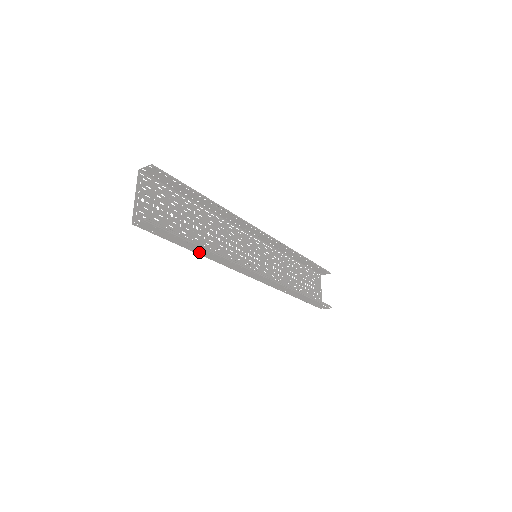
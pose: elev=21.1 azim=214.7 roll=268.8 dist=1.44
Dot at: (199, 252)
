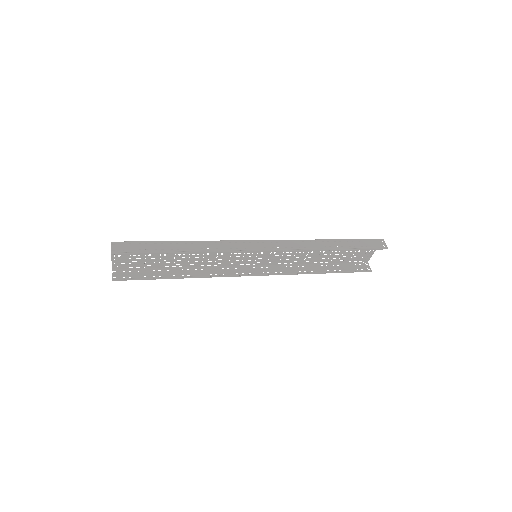
Dot at: (179, 270)
